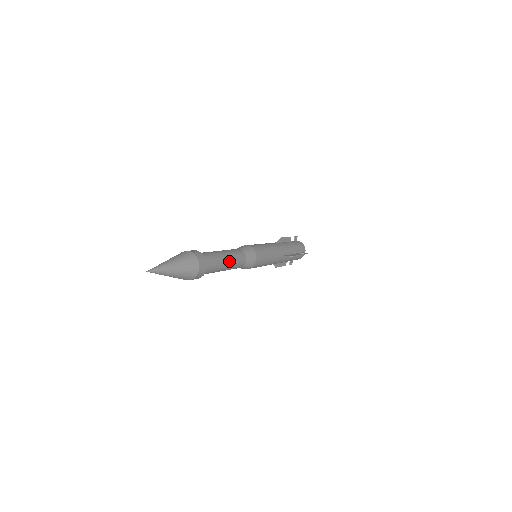
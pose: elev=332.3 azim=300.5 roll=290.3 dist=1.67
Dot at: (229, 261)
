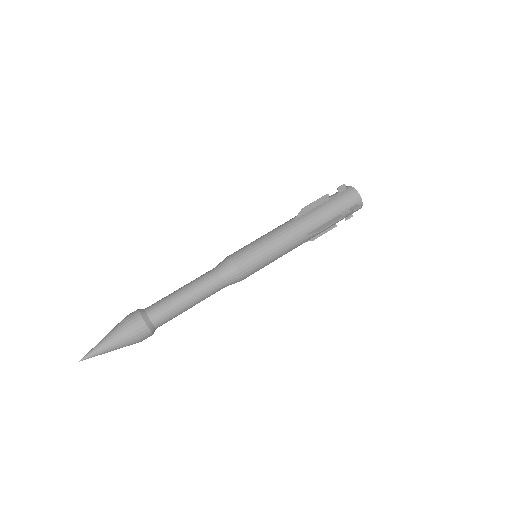
Dot at: (190, 300)
